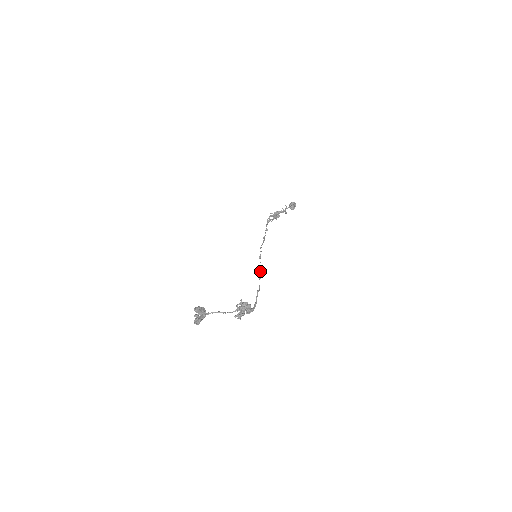
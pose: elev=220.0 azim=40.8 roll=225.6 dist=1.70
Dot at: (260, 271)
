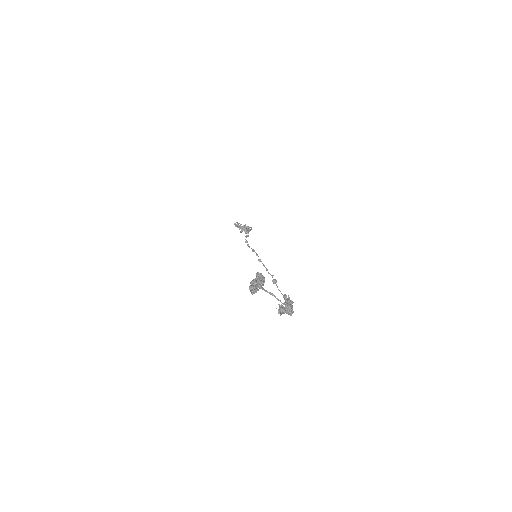
Dot at: (273, 275)
